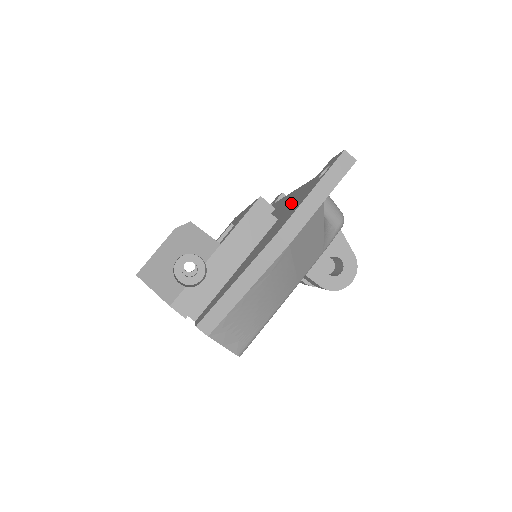
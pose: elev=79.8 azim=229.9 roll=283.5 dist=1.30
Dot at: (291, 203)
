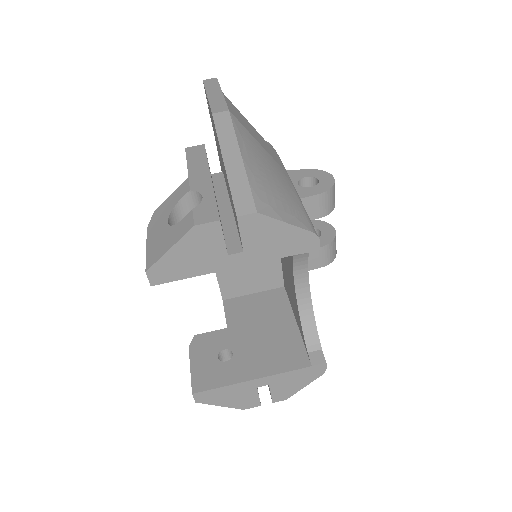
Dot at: occluded
